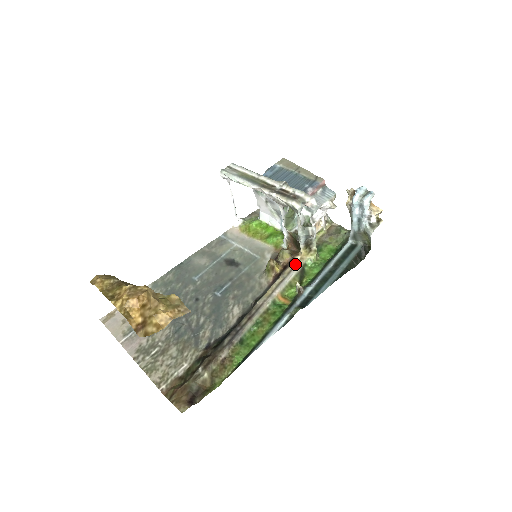
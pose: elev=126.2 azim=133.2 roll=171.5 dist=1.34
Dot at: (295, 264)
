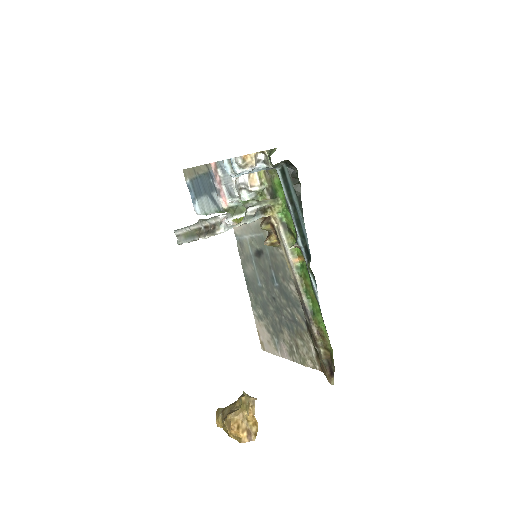
Dot at: (276, 227)
